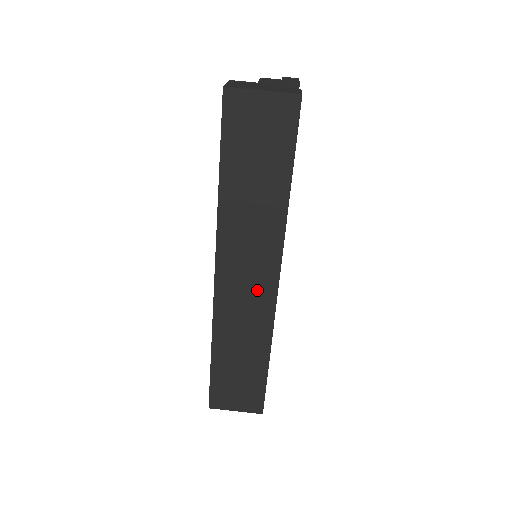
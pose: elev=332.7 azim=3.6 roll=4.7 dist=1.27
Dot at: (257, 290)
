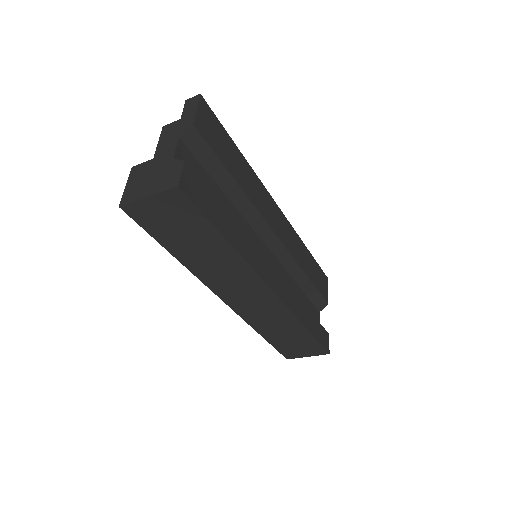
Dot at: (260, 299)
